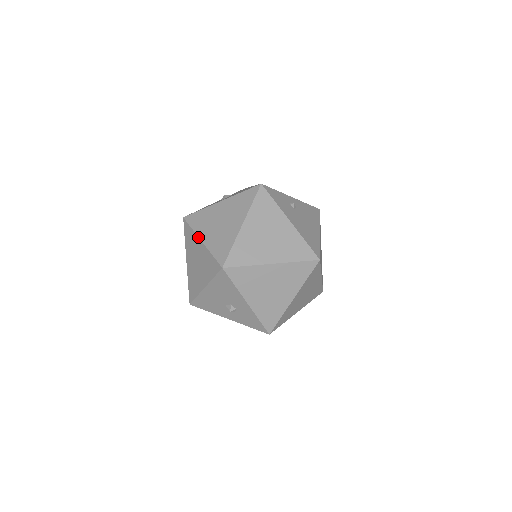
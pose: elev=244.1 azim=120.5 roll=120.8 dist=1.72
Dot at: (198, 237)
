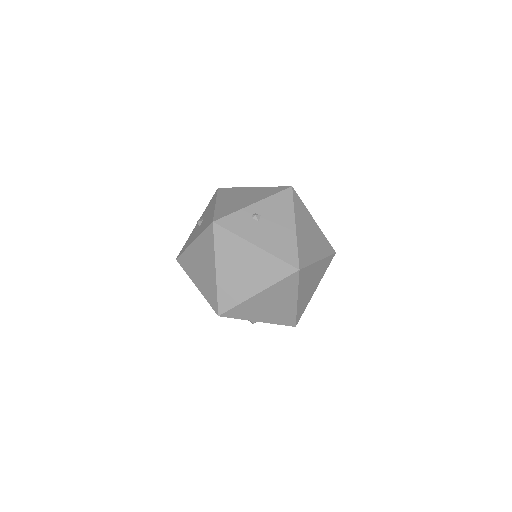
Dot at: occluded
